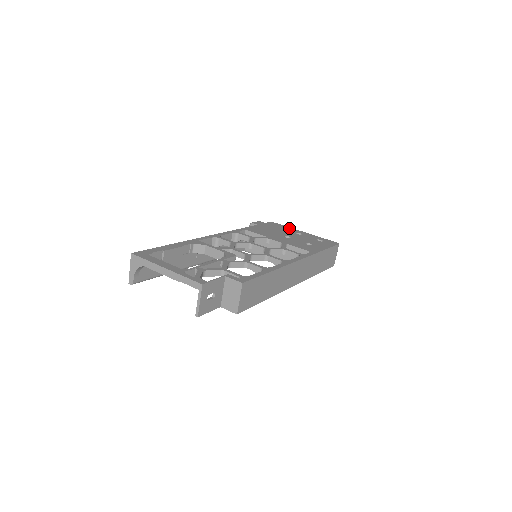
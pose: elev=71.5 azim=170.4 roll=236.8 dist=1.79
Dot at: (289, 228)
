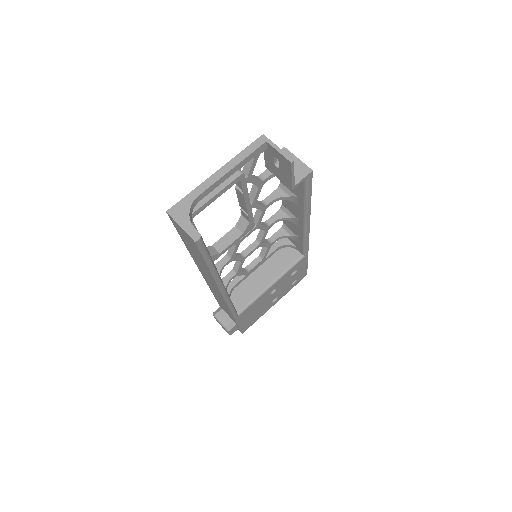
Dot at: occluded
